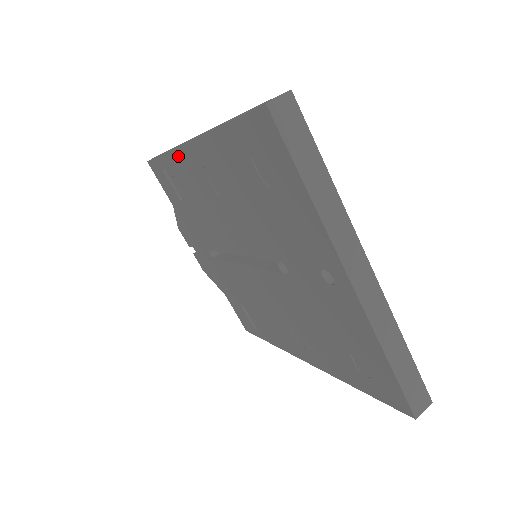
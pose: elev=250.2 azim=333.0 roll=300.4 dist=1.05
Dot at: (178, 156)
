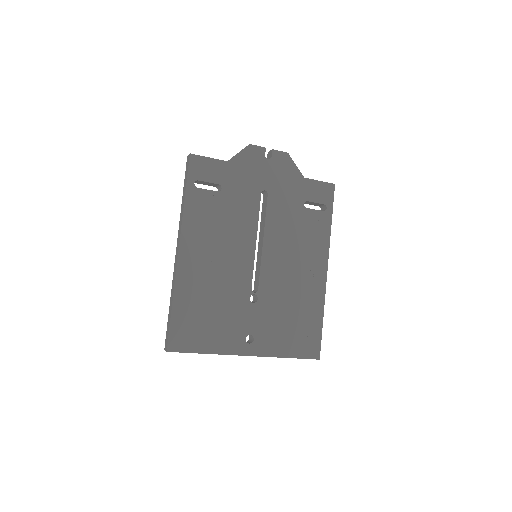
Dot at: occluded
